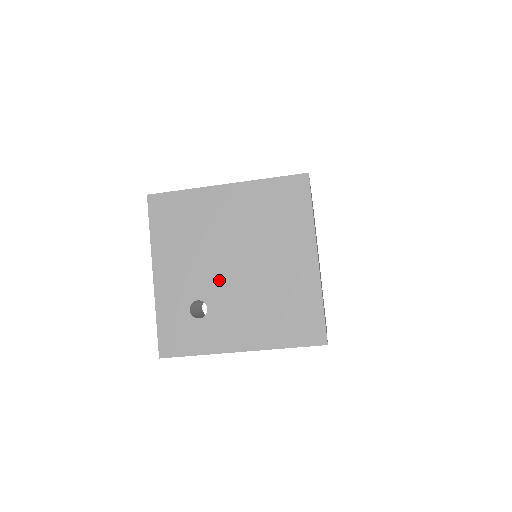
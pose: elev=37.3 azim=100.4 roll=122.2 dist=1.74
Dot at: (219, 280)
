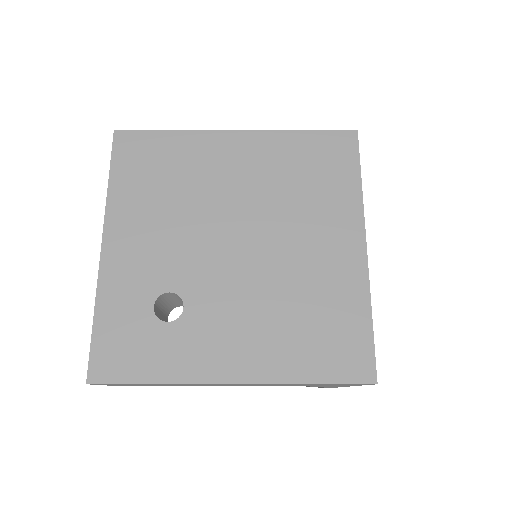
Dot at: (209, 264)
